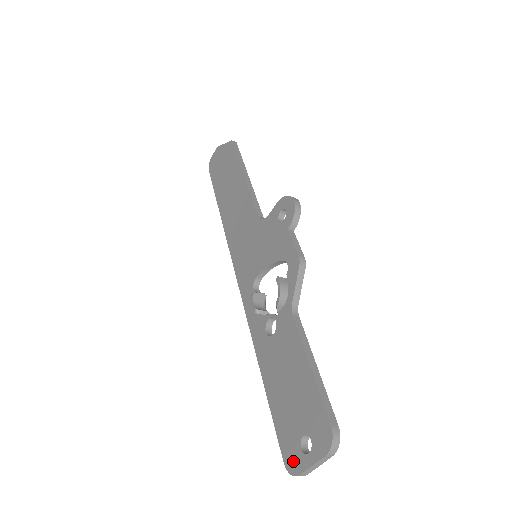
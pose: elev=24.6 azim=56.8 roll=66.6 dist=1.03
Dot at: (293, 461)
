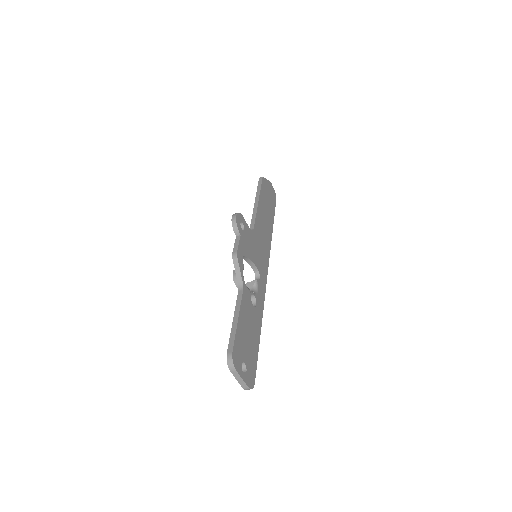
Dot at: occluded
